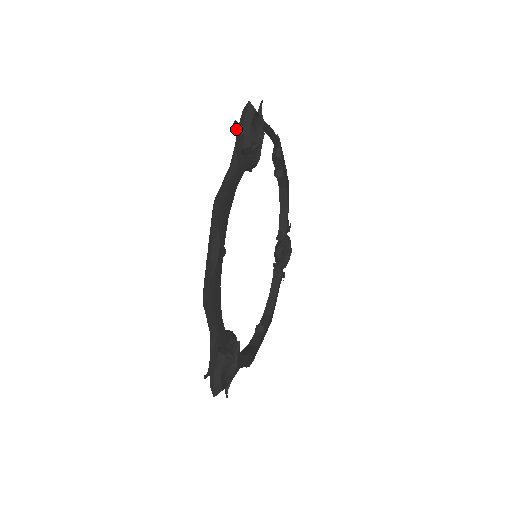
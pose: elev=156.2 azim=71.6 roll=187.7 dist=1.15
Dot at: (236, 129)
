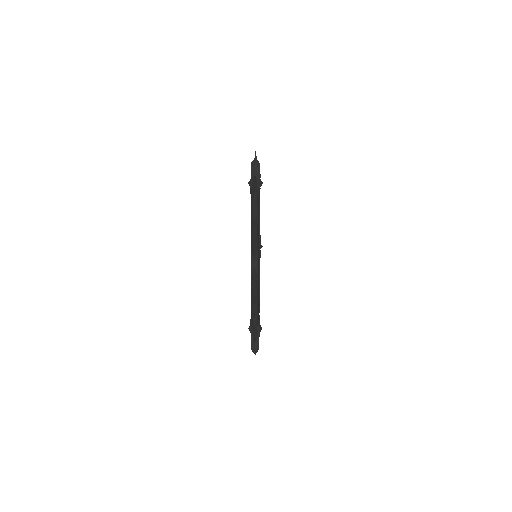
Dot at: (255, 180)
